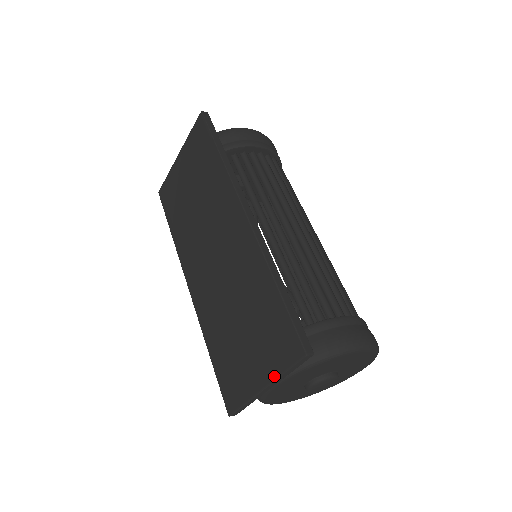
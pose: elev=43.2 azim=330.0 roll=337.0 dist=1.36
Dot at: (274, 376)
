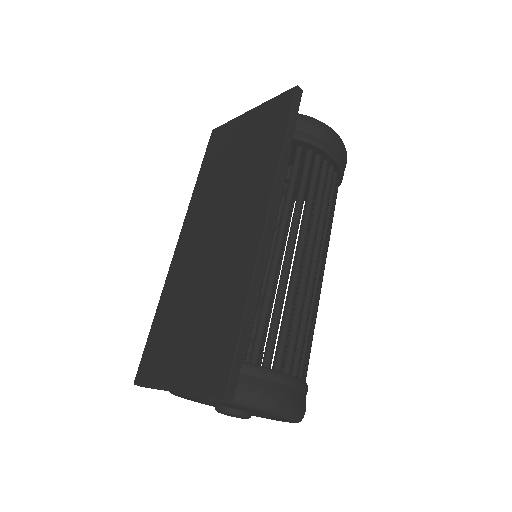
Dot at: (188, 388)
